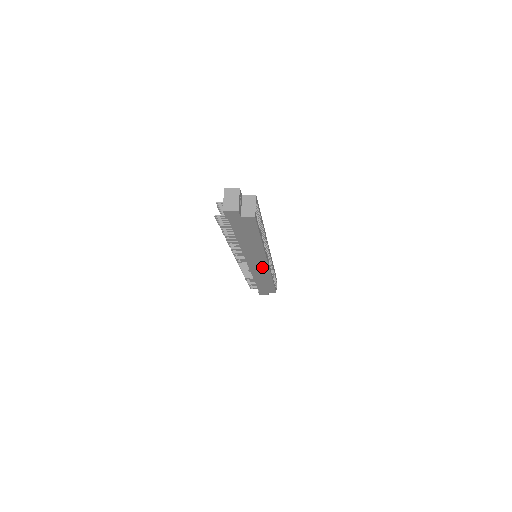
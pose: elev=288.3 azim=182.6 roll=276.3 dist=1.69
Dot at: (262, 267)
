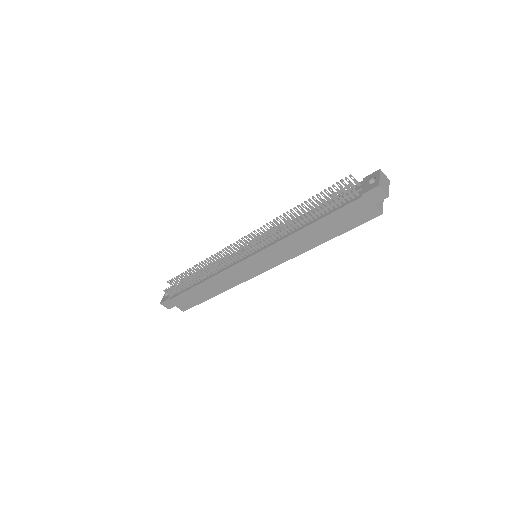
Dot at: (251, 271)
